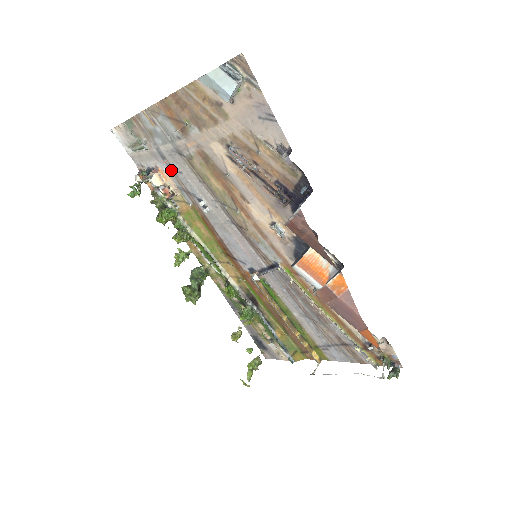
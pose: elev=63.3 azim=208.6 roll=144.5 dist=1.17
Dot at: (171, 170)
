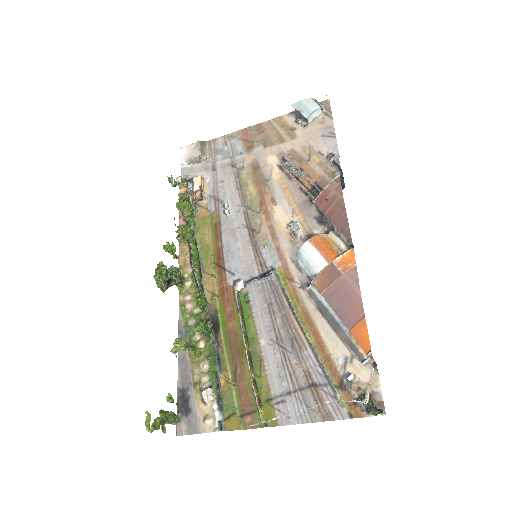
Dot at: (214, 180)
